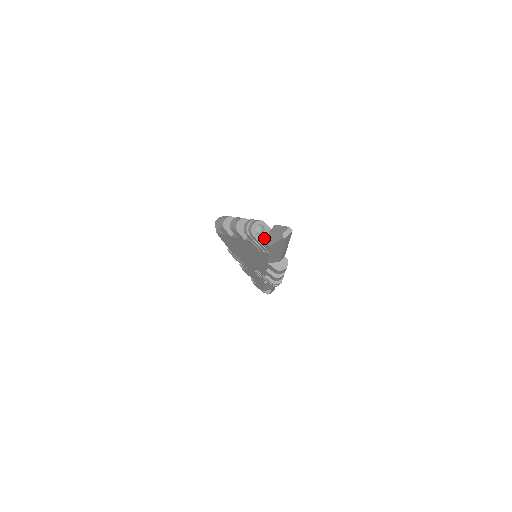
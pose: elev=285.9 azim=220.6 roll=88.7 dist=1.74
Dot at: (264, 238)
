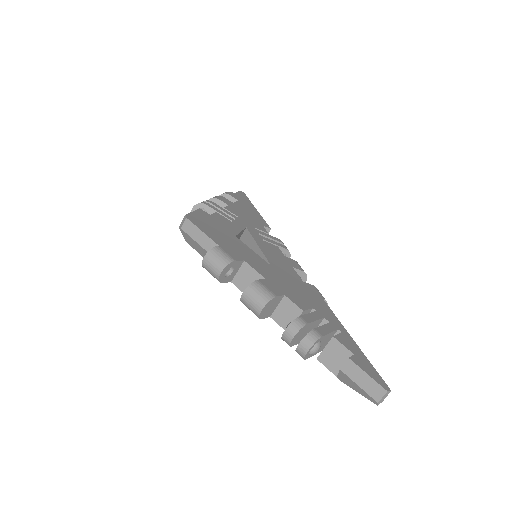
Dot at: occluded
